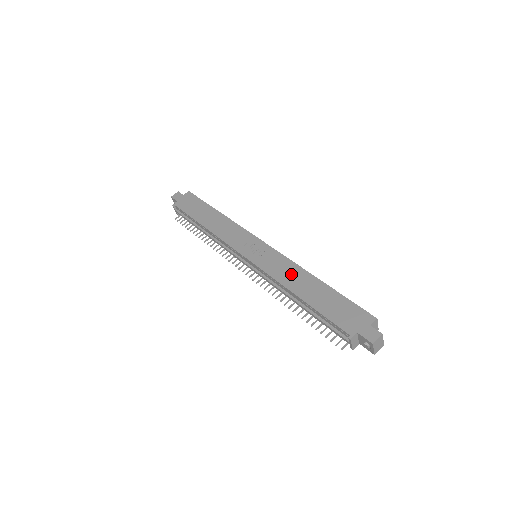
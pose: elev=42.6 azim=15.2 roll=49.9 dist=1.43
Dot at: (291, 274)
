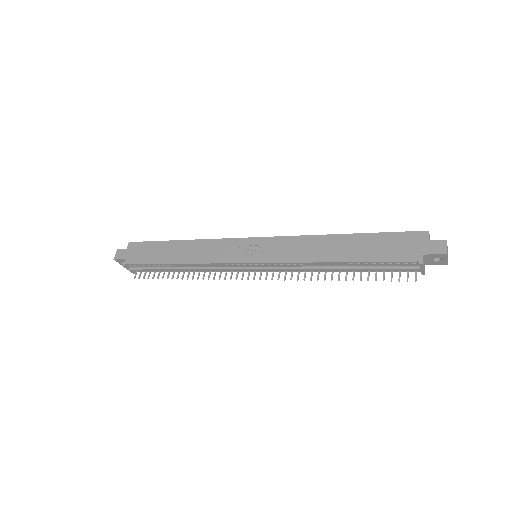
Dot at: (311, 247)
